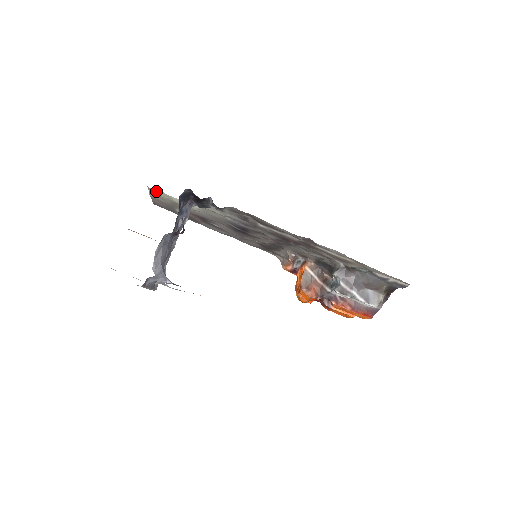
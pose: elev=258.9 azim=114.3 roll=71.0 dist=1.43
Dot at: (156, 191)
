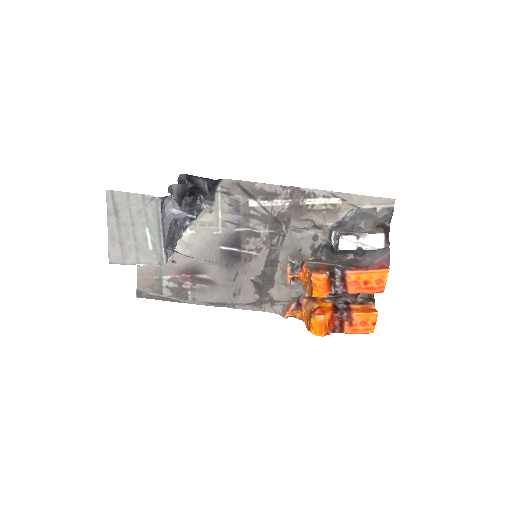
Dot at: occluded
